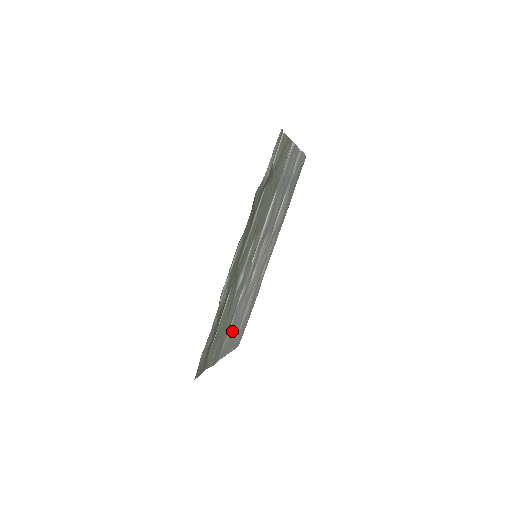
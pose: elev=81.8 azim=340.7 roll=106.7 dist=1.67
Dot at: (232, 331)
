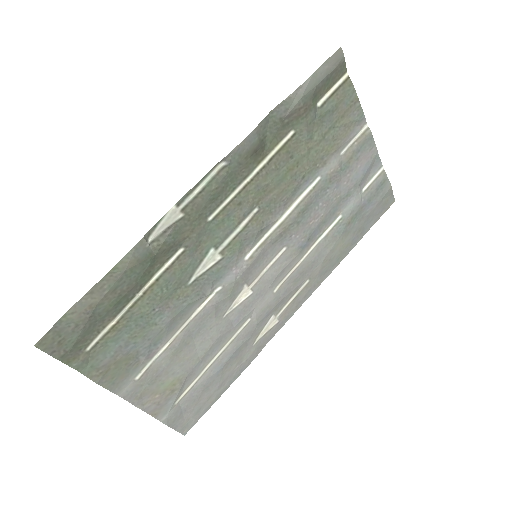
Dot at: (170, 366)
